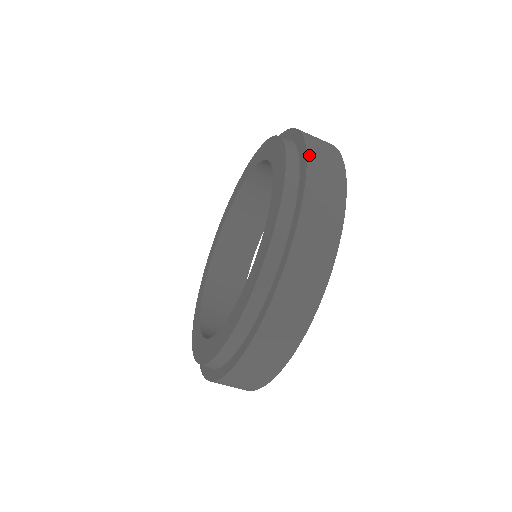
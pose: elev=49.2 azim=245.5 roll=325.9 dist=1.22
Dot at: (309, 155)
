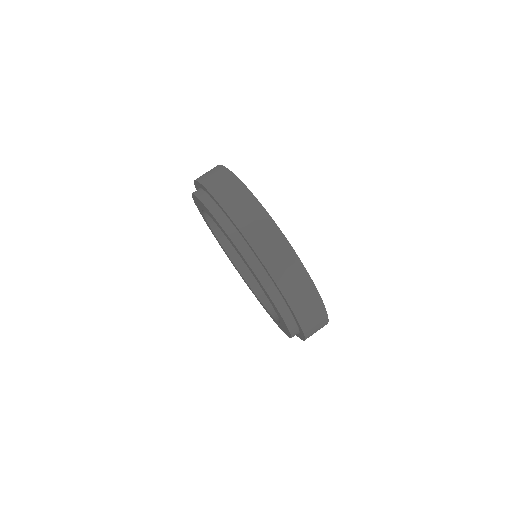
Dot at: (213, 194)
